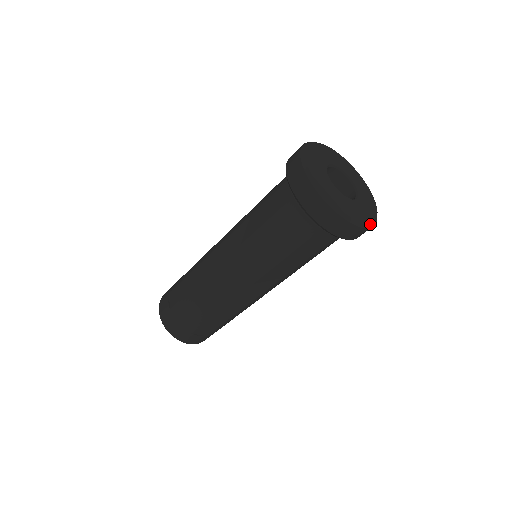
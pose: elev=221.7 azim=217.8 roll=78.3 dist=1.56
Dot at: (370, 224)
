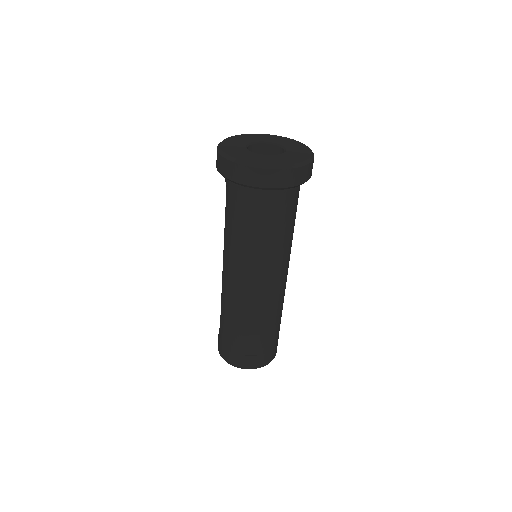
Dot at: (291, 165)
